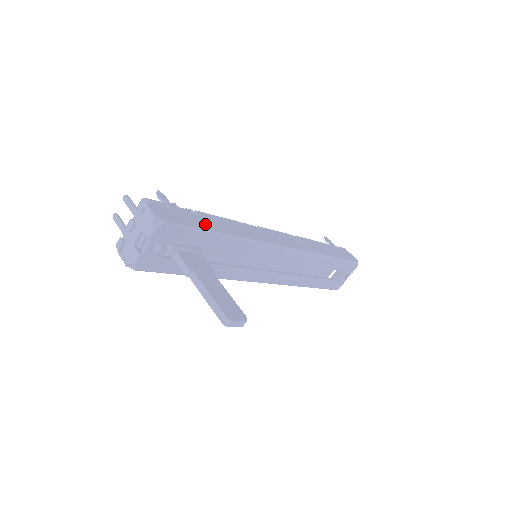
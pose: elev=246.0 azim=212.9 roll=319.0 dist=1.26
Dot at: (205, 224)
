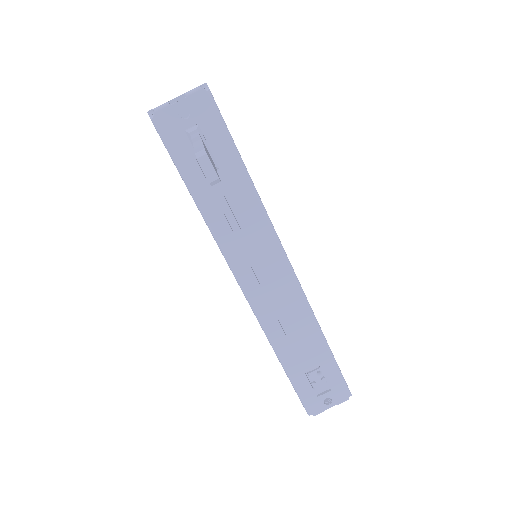
Dot at: occluded
